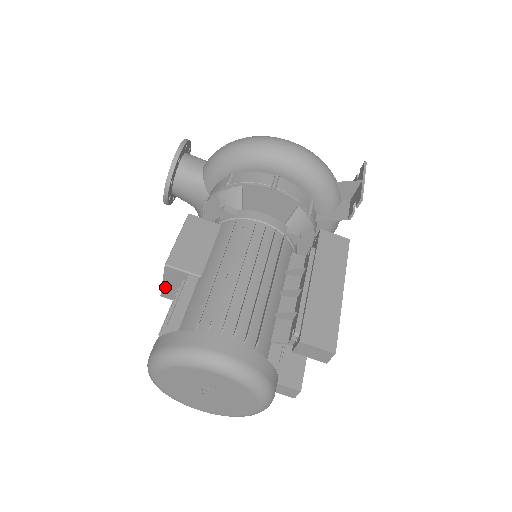
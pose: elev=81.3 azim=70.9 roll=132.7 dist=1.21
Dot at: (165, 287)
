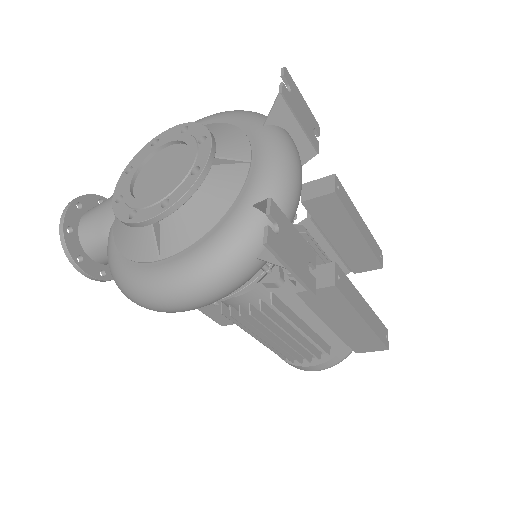
Dot at: occluded
